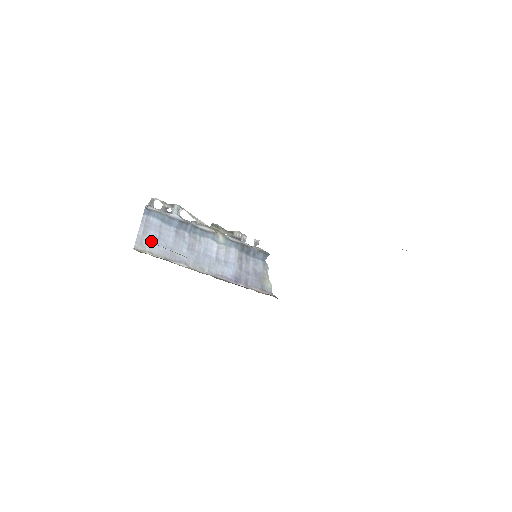
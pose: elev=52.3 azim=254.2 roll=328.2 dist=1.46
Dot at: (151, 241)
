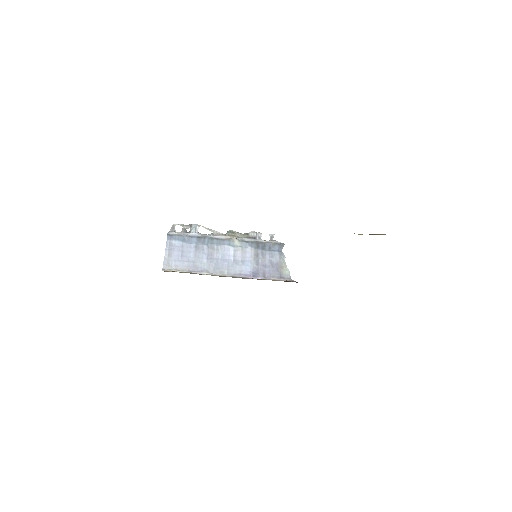
Dot at: (176, 260)
